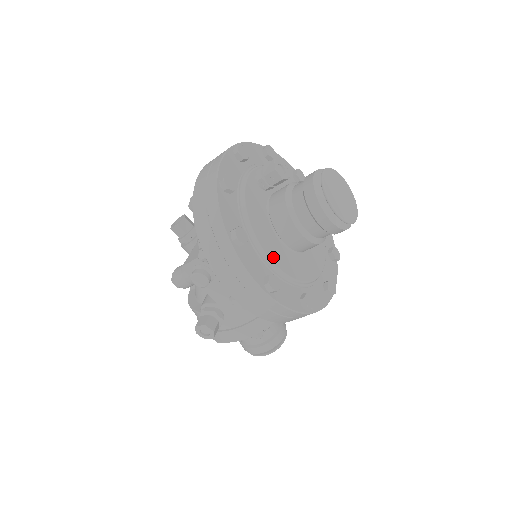
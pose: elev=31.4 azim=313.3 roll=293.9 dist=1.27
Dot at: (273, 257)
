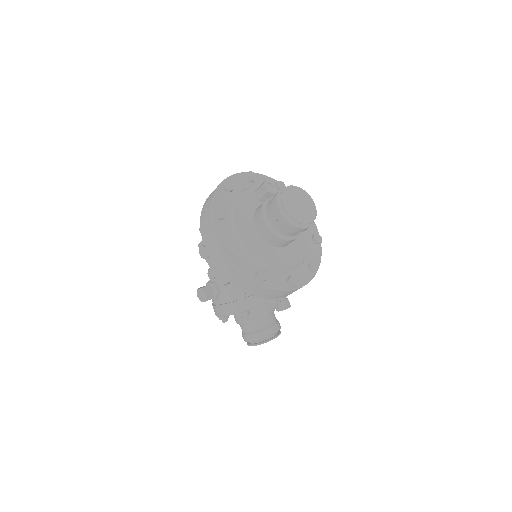
Dot at: (243, 236)
